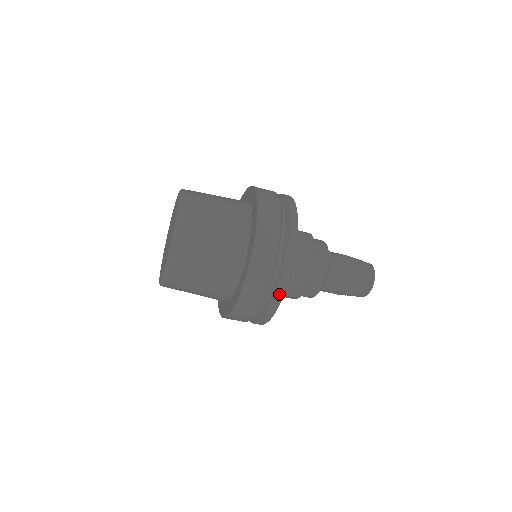
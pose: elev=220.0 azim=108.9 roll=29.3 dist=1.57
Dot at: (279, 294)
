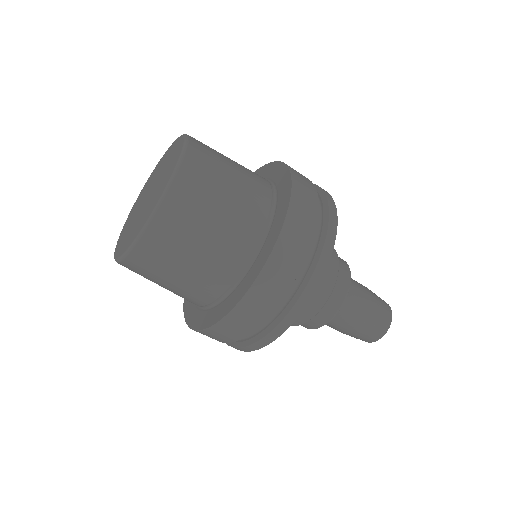
Dot at: (294, 311)
